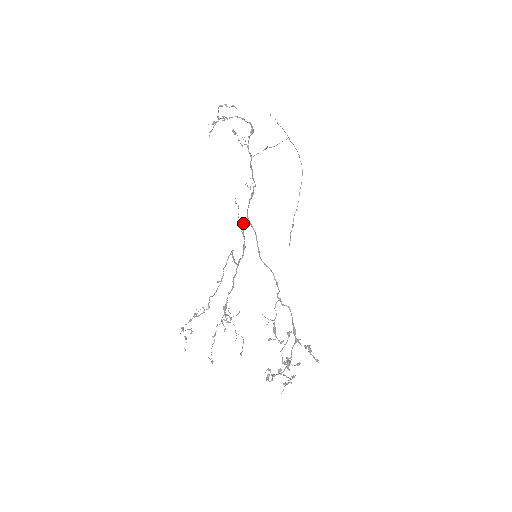
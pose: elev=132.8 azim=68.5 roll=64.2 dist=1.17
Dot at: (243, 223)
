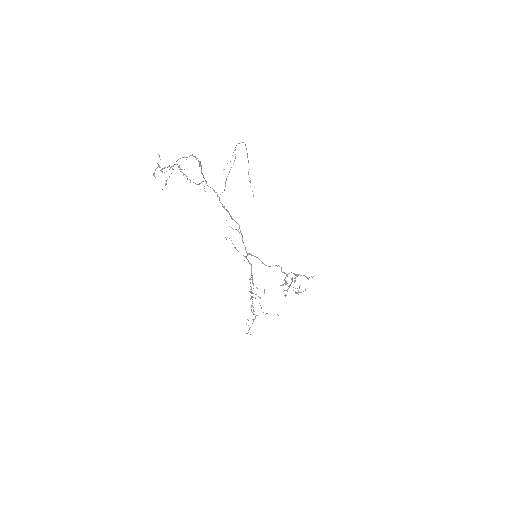
Dot at: (245, 257)
